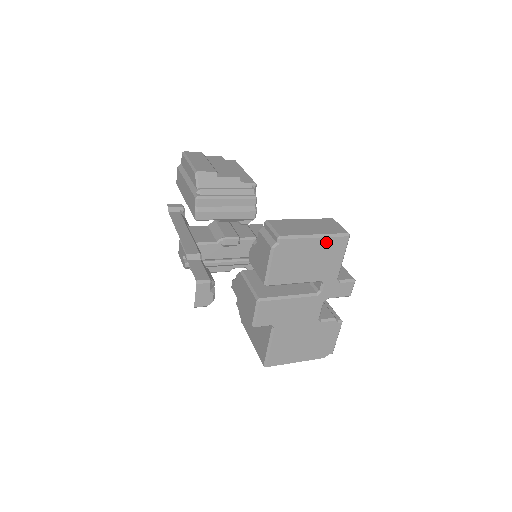
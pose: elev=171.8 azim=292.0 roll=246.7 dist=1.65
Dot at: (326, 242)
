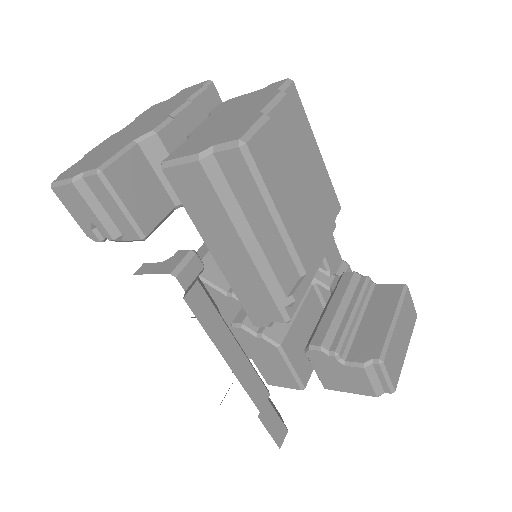
Dot at: occluded
